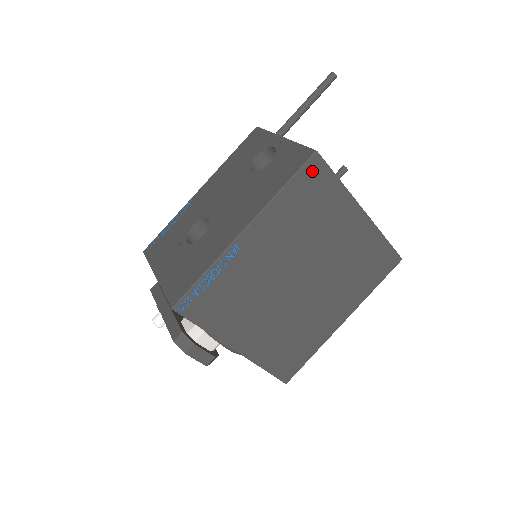
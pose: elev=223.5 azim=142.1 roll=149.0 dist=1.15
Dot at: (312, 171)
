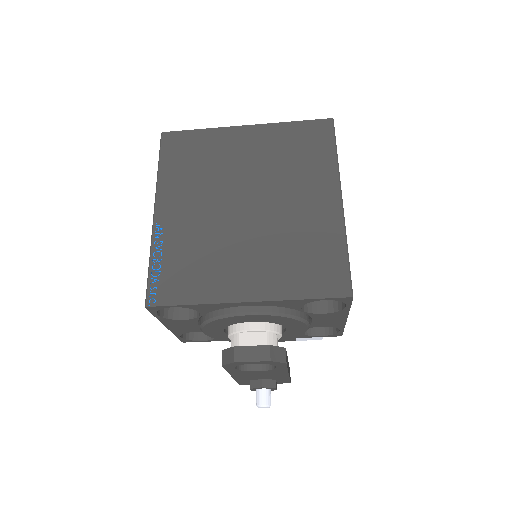
Dot at: (170, 143)
